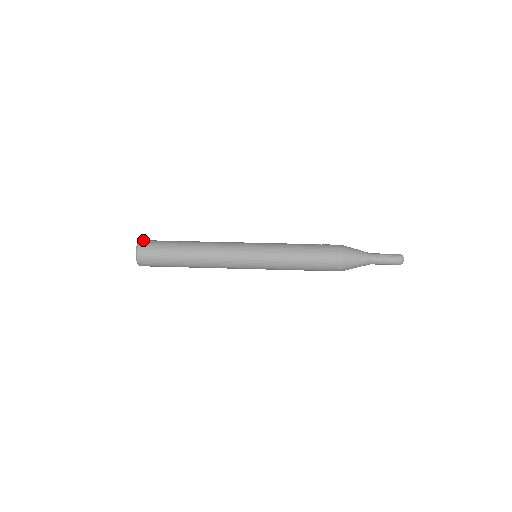
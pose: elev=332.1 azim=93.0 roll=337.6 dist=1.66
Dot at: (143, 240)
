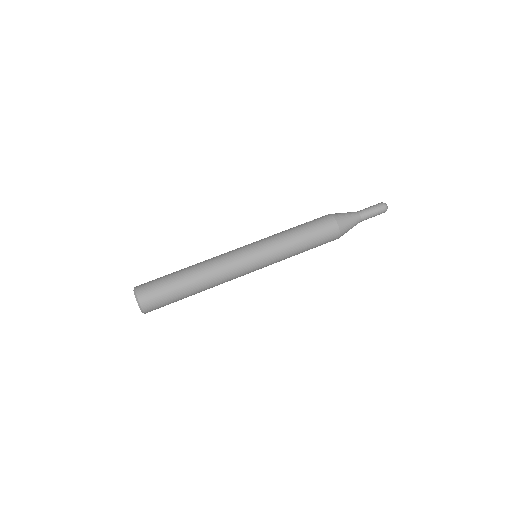
Dot at: (137, 286)
